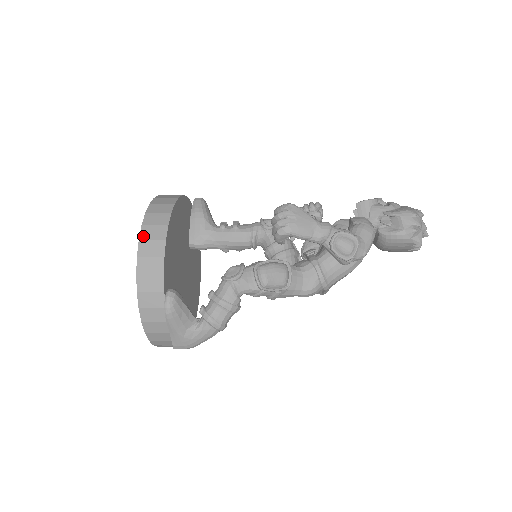
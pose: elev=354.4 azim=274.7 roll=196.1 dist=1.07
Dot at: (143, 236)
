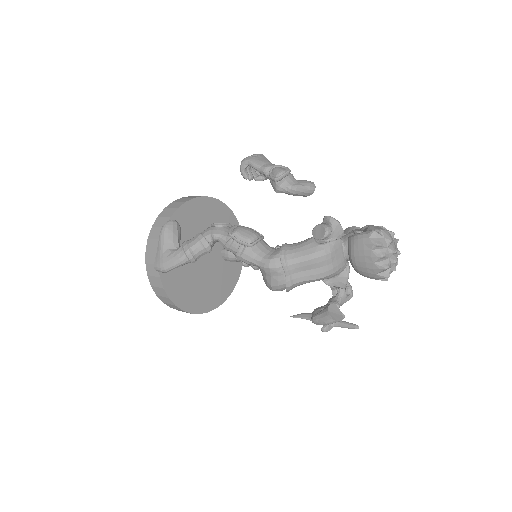
Dot at: (185, 197)
